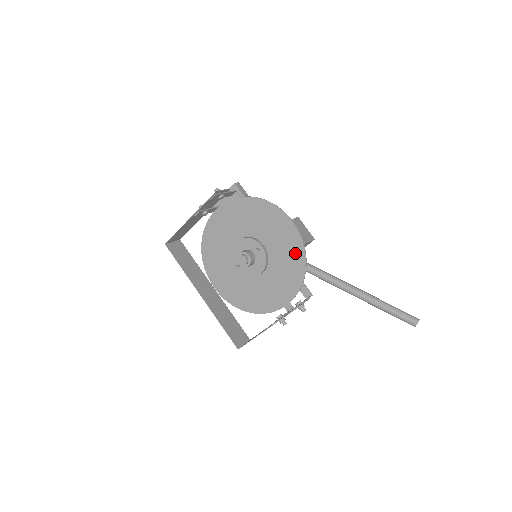
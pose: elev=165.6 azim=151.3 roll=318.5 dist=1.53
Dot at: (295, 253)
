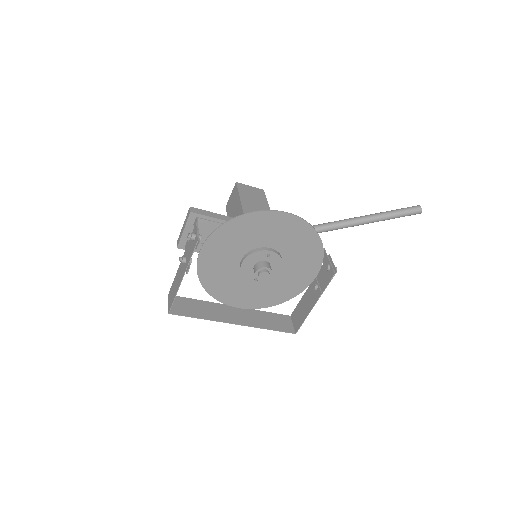
Dot at: (304, 235)
